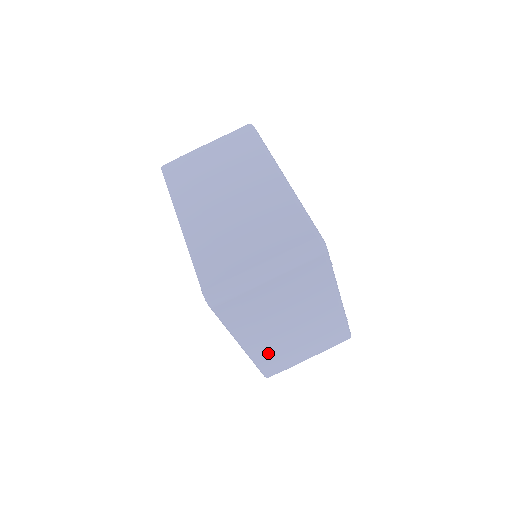
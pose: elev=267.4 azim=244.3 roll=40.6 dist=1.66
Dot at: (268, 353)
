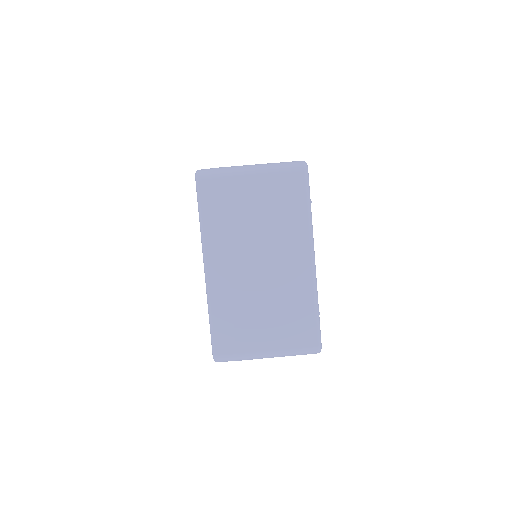
Dot at: (226, 300)
